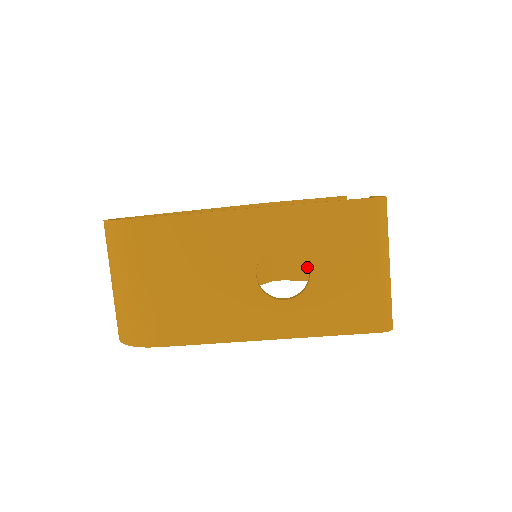
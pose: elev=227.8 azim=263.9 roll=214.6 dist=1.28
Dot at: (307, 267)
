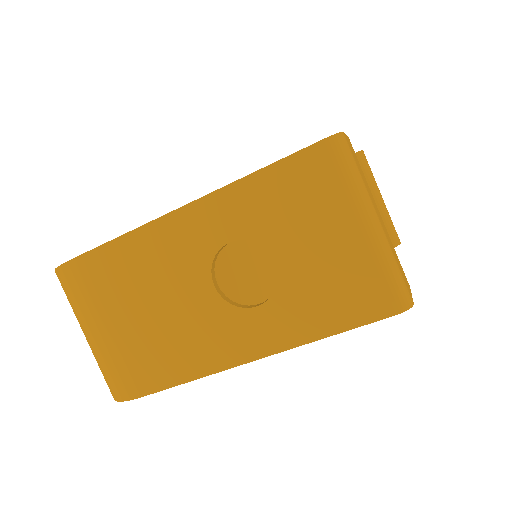
Dot at: occluded
